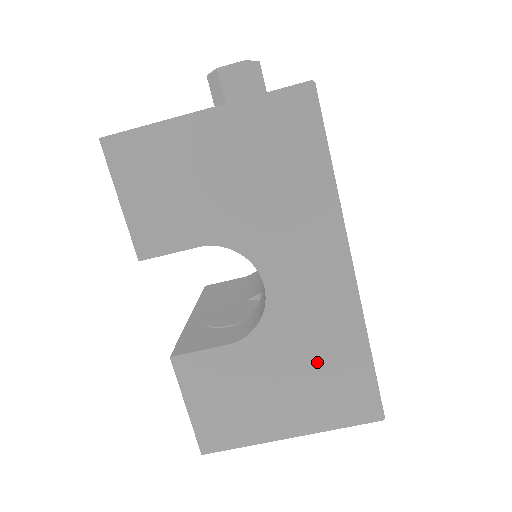
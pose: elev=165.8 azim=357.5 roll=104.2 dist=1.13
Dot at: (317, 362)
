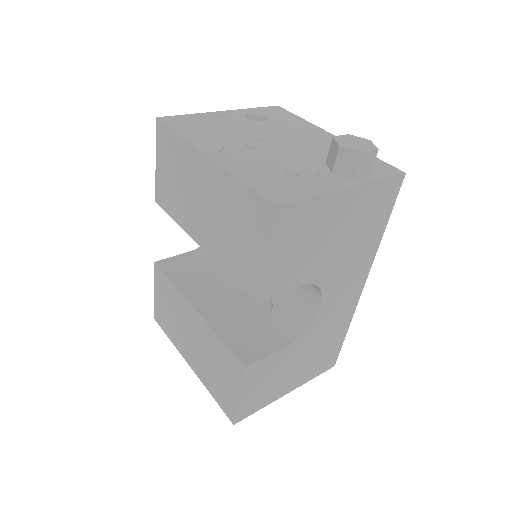
Dot at: (322, 345)
